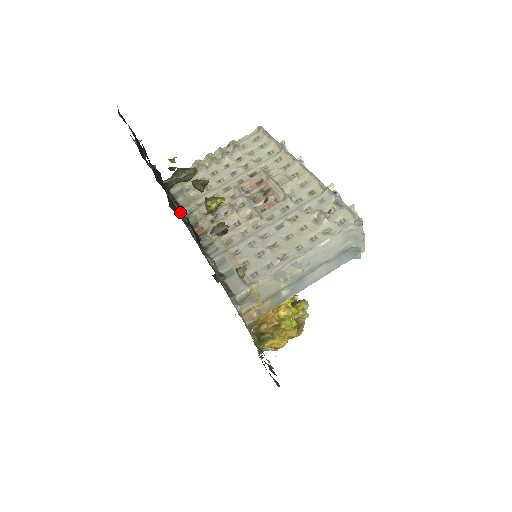
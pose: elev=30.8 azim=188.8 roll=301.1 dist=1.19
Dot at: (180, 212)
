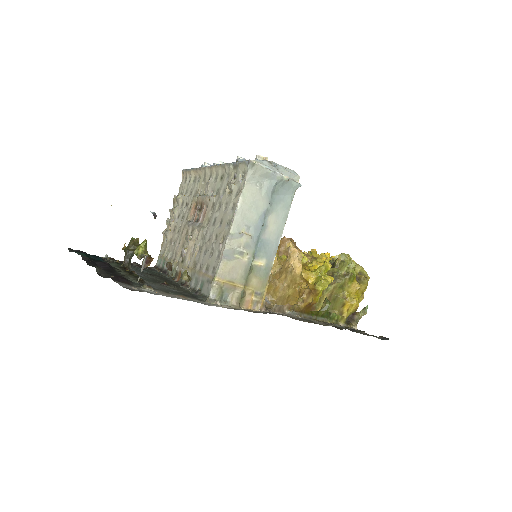
Dot at: (126, 275)
